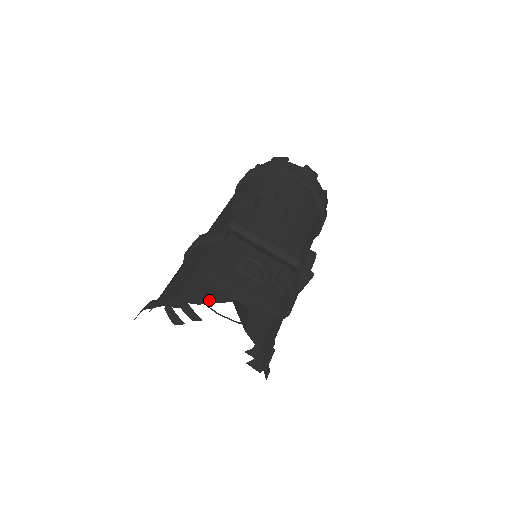
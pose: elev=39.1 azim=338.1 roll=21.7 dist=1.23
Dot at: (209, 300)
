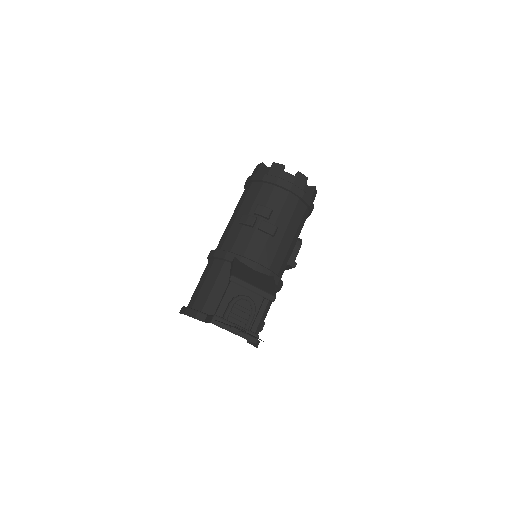
Dot at: occluded
